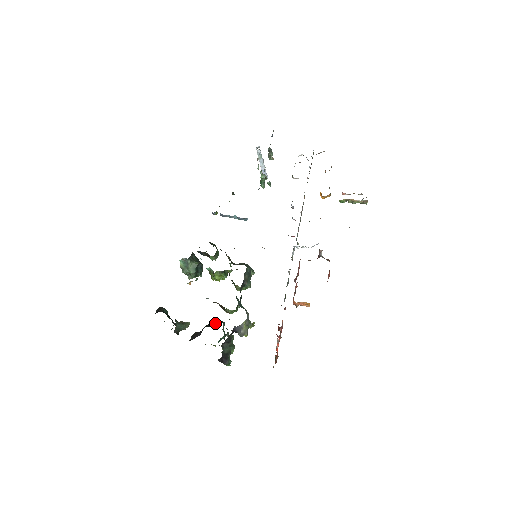
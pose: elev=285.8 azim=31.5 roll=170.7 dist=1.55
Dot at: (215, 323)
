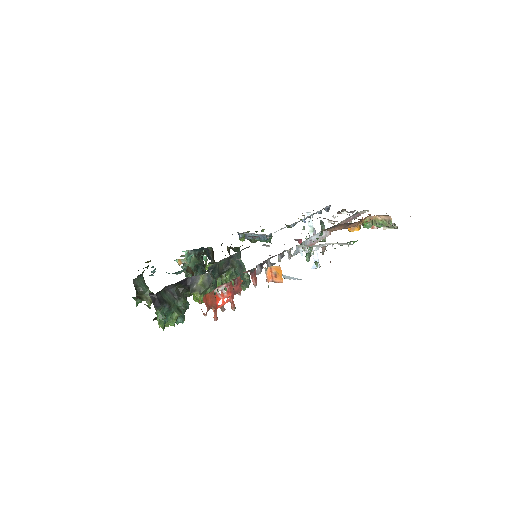
Dot at: occluded
